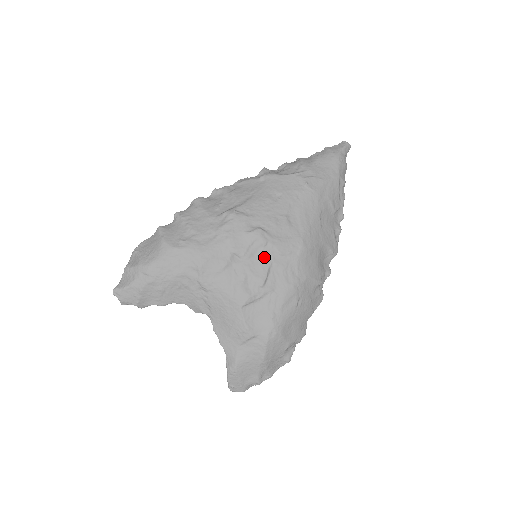
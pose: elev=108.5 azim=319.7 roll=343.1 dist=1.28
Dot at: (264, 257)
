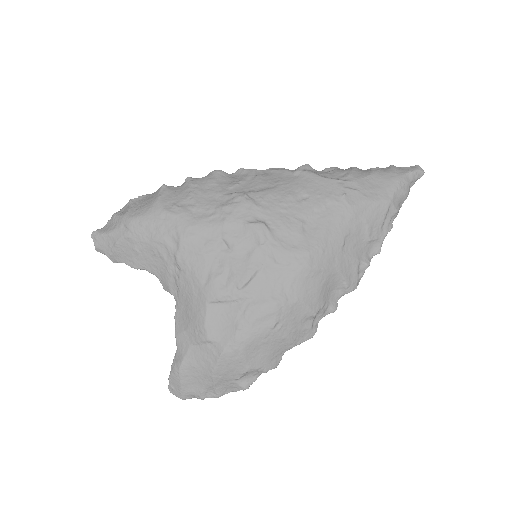
Dot at: (256, 257)
